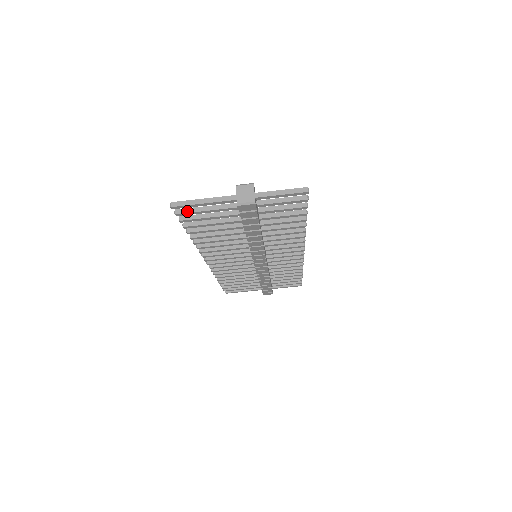
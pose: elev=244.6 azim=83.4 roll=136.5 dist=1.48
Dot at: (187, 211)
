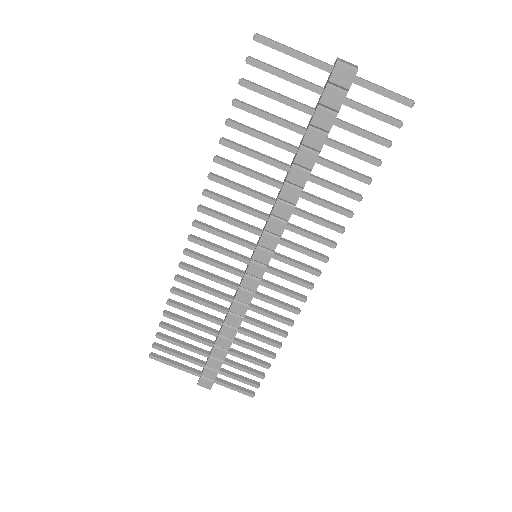
Dot at: (263, 62)
